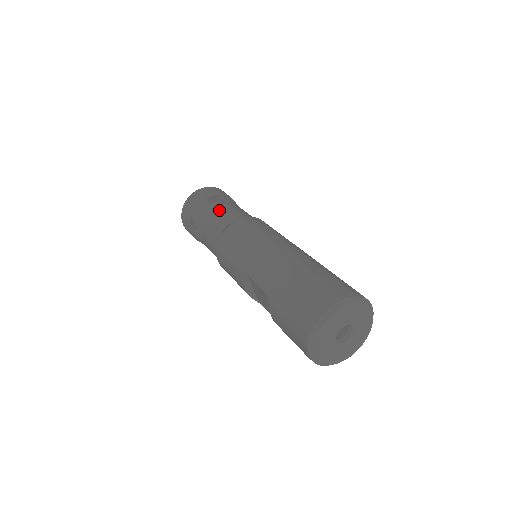
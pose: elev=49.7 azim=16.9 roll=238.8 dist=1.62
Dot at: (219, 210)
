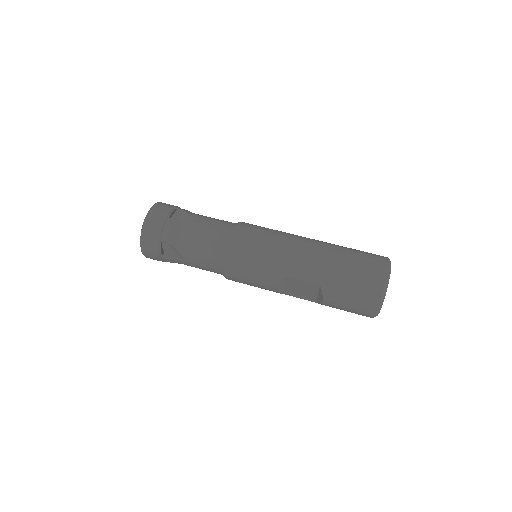
Dot at: (199, 226)
